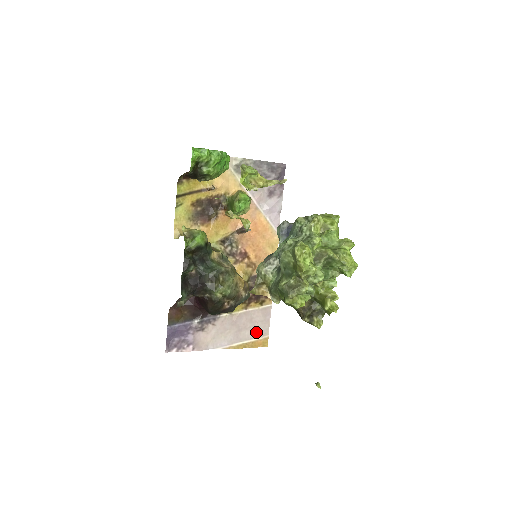
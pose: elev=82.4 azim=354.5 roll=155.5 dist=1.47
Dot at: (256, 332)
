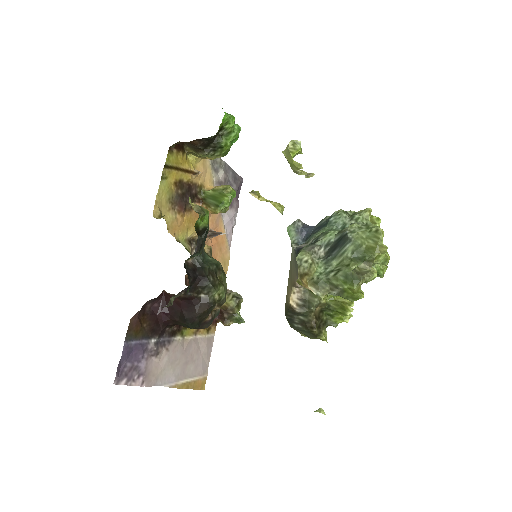
Dot at: (199, 368)
